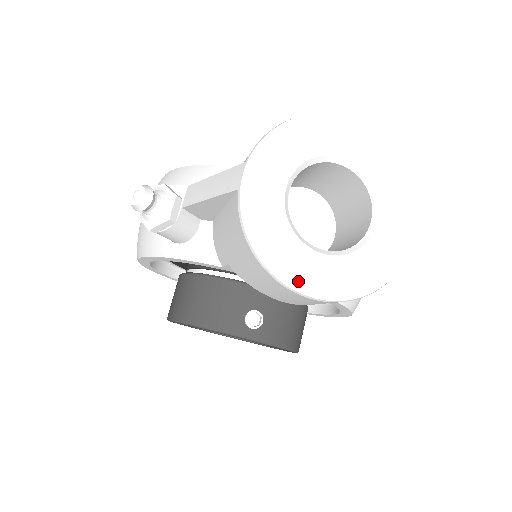
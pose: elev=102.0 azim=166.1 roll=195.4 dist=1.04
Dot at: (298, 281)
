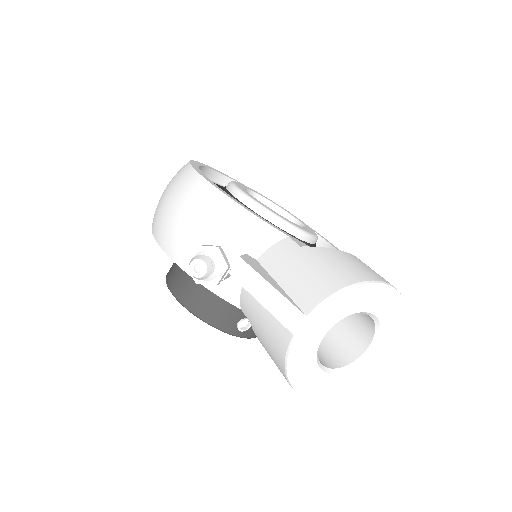
Dot at: (306, 389)
